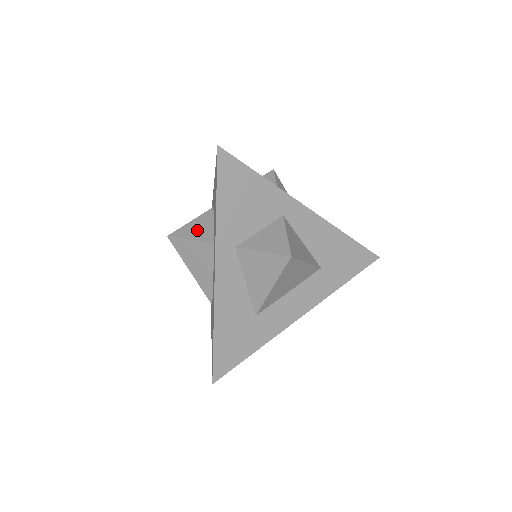
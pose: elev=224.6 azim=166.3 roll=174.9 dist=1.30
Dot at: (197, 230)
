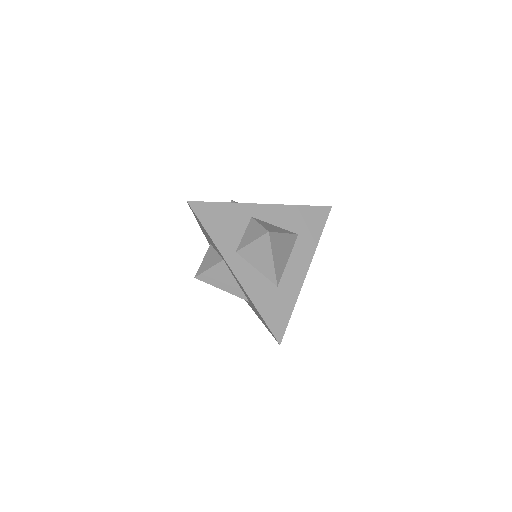
Dot at: (209, 261)
